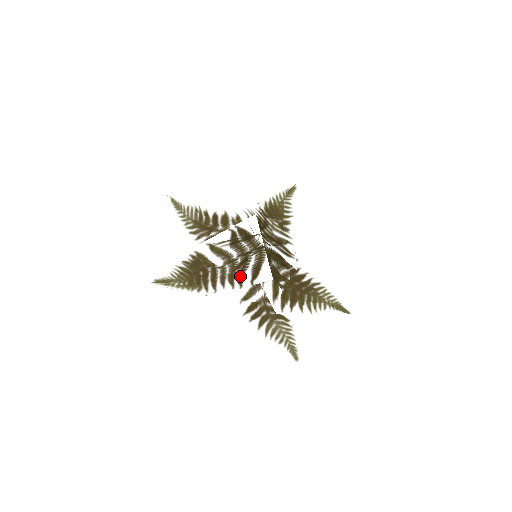
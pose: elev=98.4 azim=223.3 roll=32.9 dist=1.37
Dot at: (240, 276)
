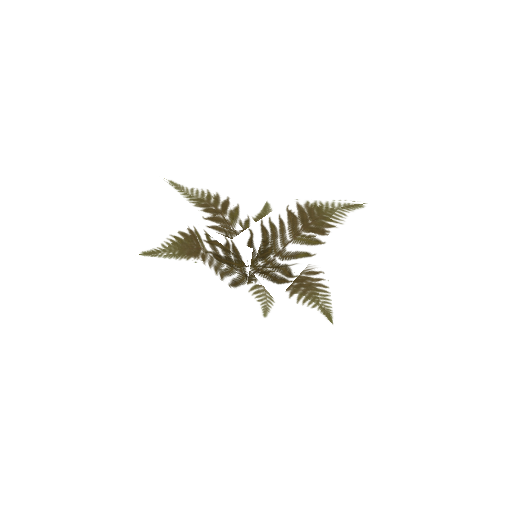
Dot at: (223, 274)
